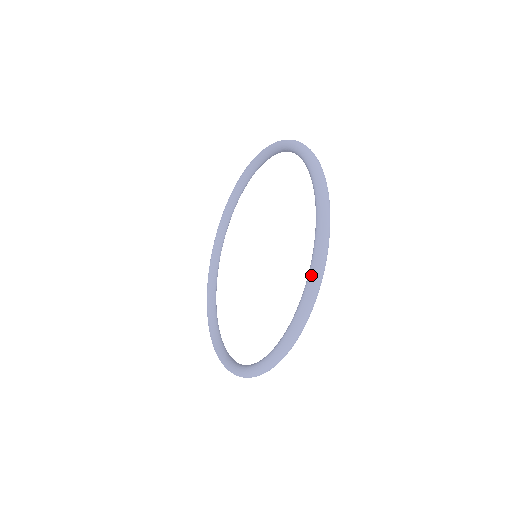
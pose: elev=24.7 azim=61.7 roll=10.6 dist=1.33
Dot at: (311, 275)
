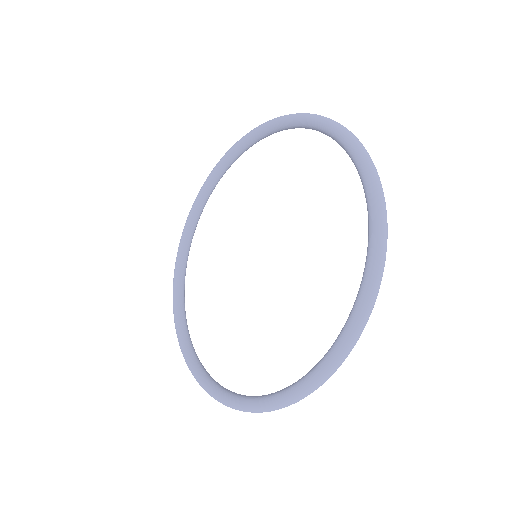
Dot at: (376, 227)
